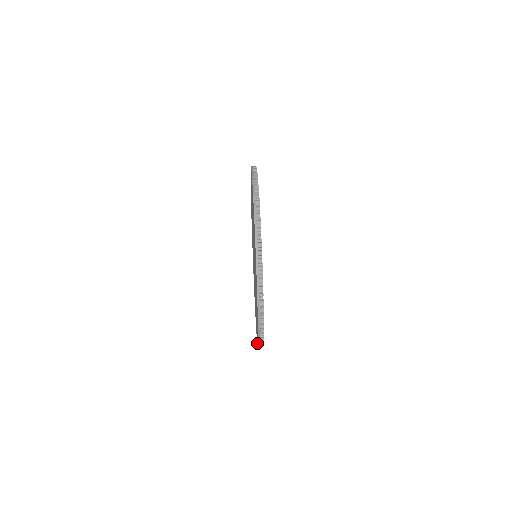
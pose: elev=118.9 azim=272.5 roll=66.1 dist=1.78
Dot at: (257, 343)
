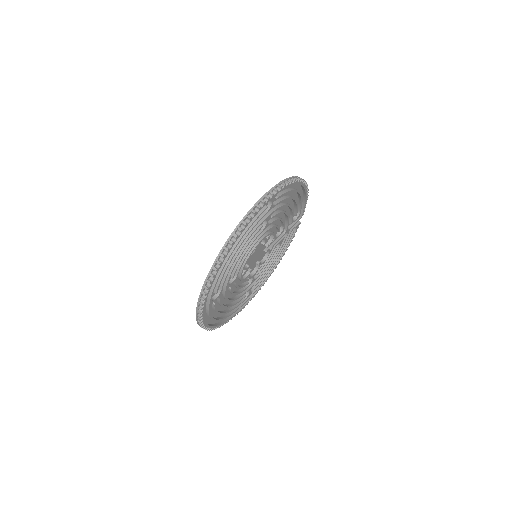
Dot at: occluded
